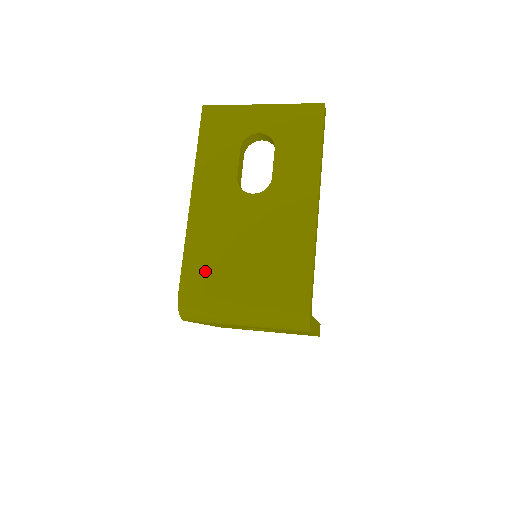
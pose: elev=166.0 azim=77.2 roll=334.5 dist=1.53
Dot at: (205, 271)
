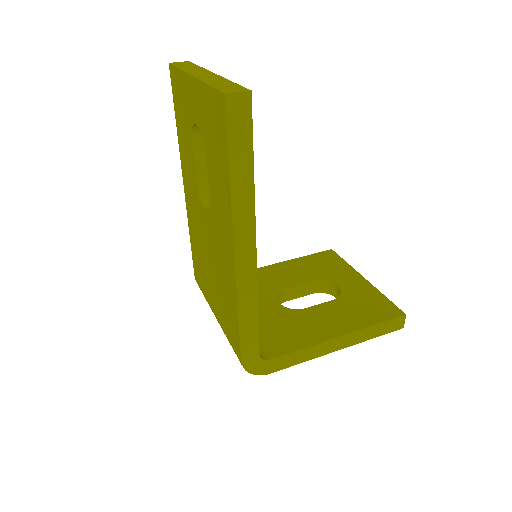
Dot at: (199, 269)
